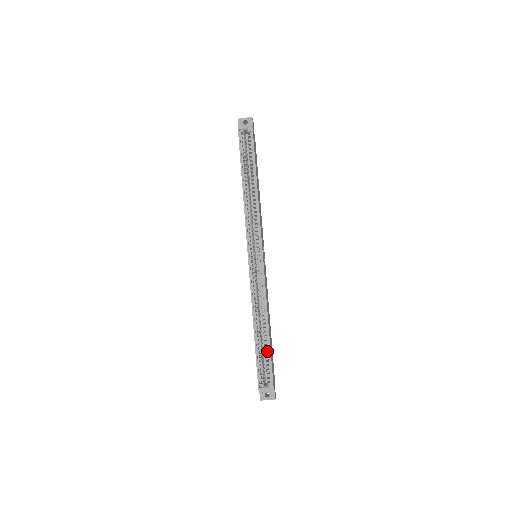
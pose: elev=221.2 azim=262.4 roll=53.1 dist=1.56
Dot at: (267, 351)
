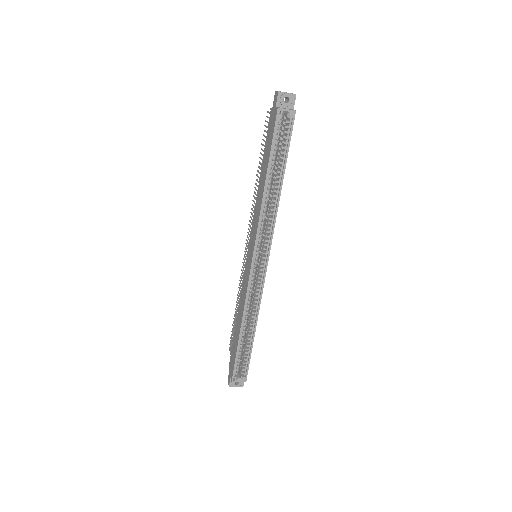
Dot at: (245, 346)
